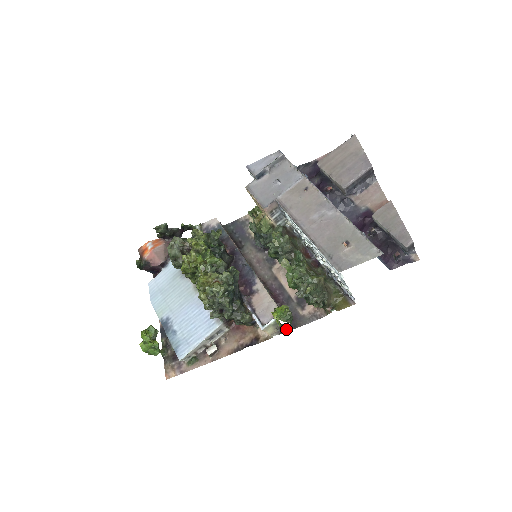
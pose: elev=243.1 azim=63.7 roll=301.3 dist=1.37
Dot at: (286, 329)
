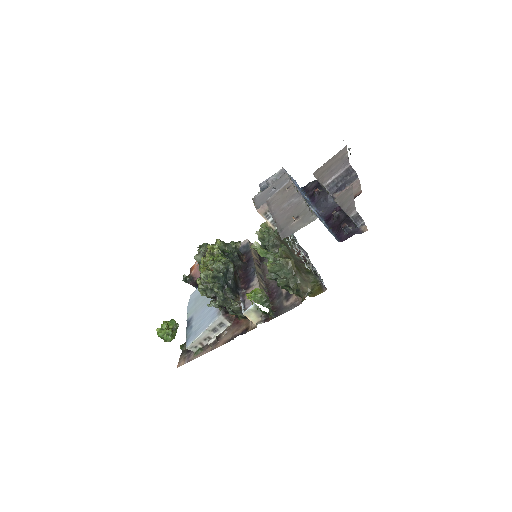
Dot at: (269, 318)
